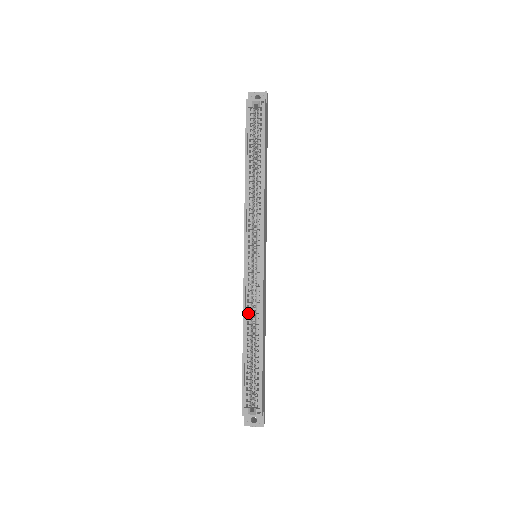
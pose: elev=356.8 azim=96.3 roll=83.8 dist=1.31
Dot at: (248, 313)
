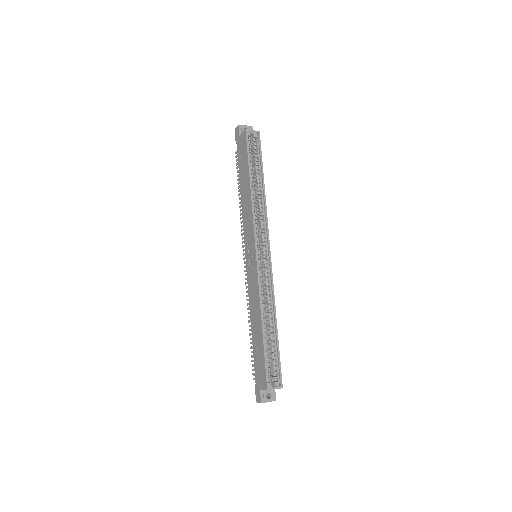
Dot at: occluded
